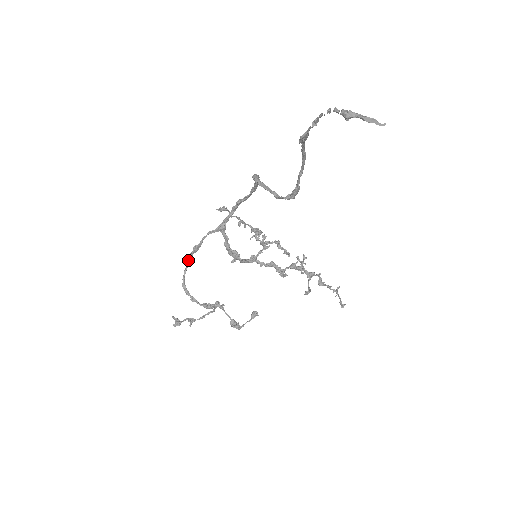
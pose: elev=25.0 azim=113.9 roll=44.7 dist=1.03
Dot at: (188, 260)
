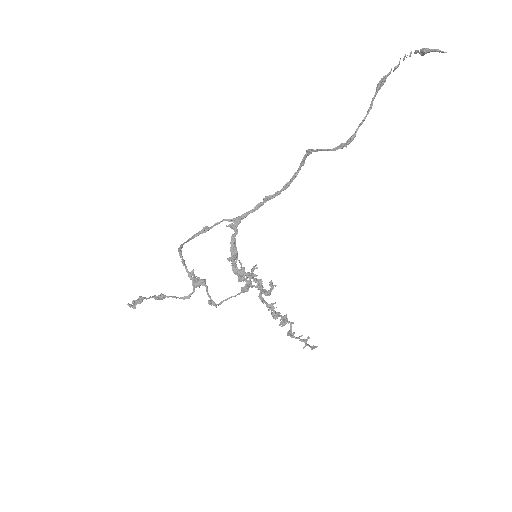
Dot at: (191, 238)
